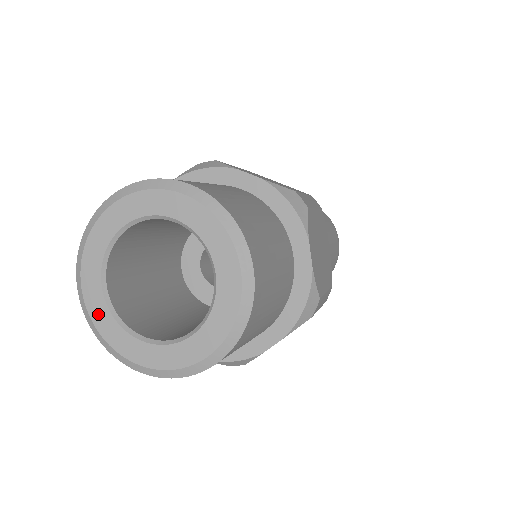
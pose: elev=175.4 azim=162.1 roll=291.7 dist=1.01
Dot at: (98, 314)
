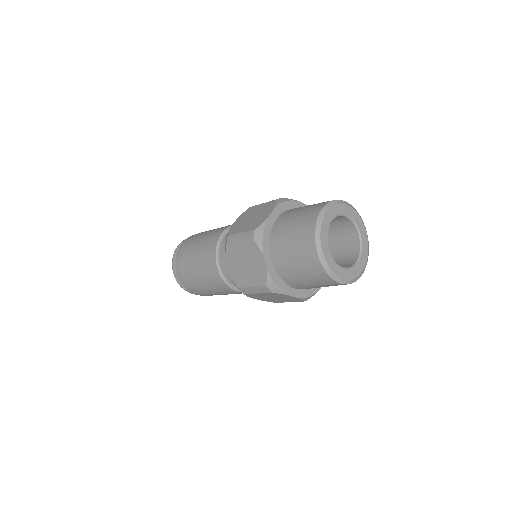
Dot at: (330, 261)
